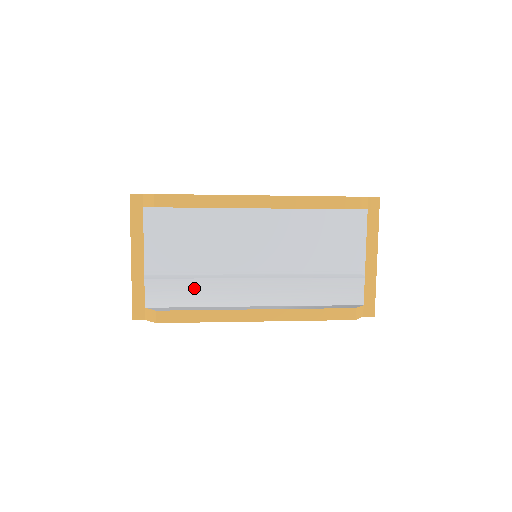
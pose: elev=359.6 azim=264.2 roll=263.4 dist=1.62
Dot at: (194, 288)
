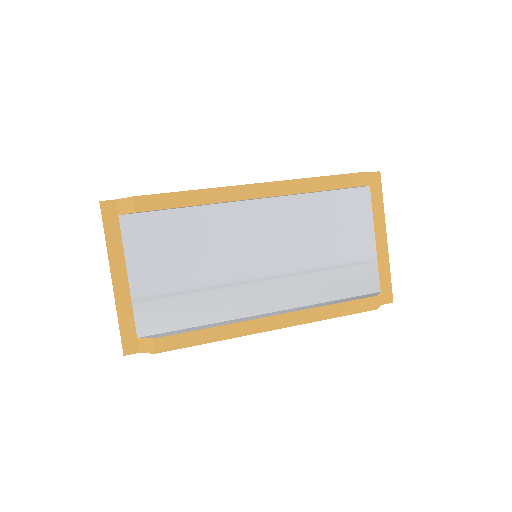
Dot at: (193, 304)
